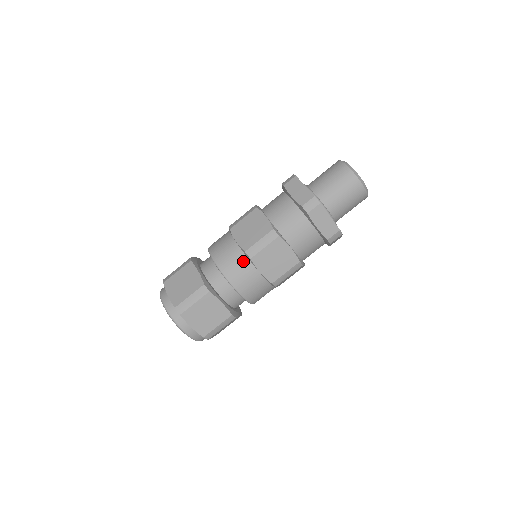
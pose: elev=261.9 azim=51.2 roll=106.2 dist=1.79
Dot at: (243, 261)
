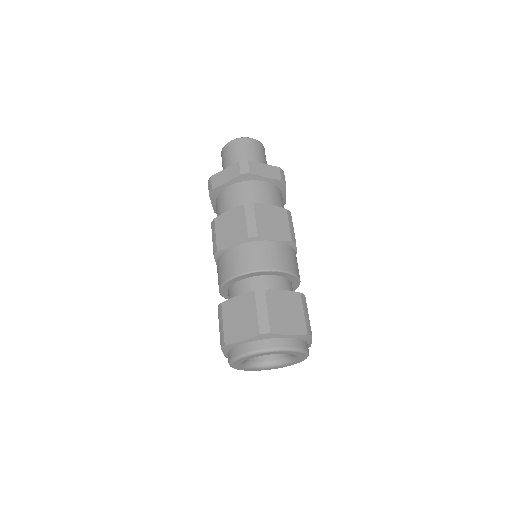
Dot at: (220, 260)
